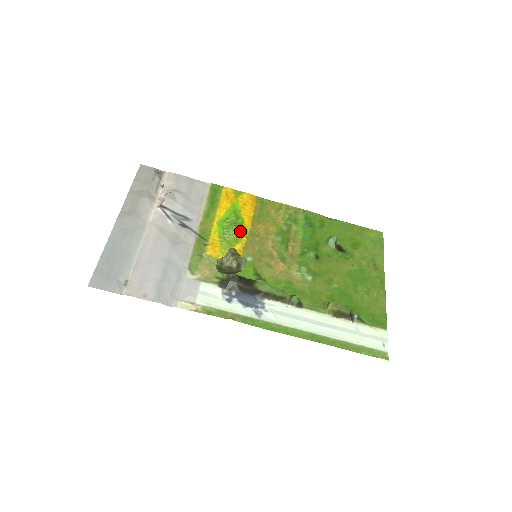
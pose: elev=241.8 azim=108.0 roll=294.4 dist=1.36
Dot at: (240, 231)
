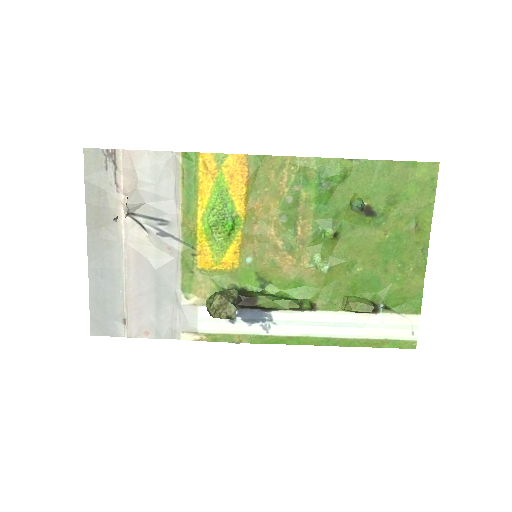
Dot at: (231, 226)
